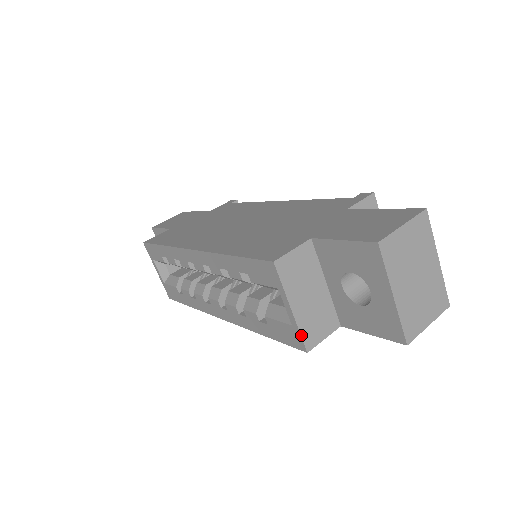
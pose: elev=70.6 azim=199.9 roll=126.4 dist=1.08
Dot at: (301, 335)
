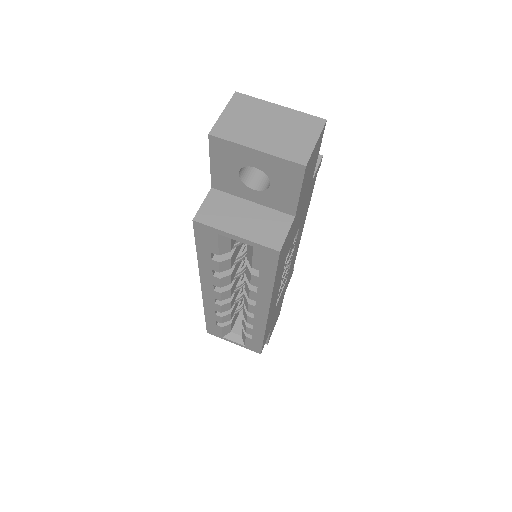
Dot at: (262, 245)
